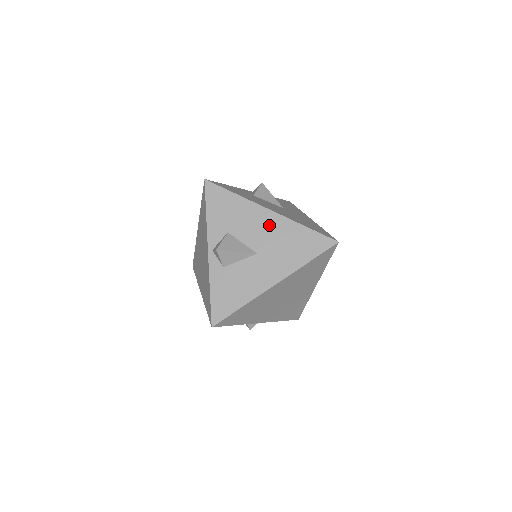
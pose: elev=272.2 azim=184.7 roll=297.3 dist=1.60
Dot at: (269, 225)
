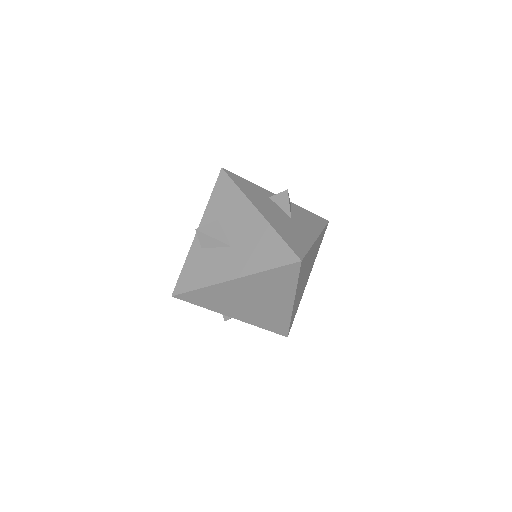
Dot at: (251, 224)
